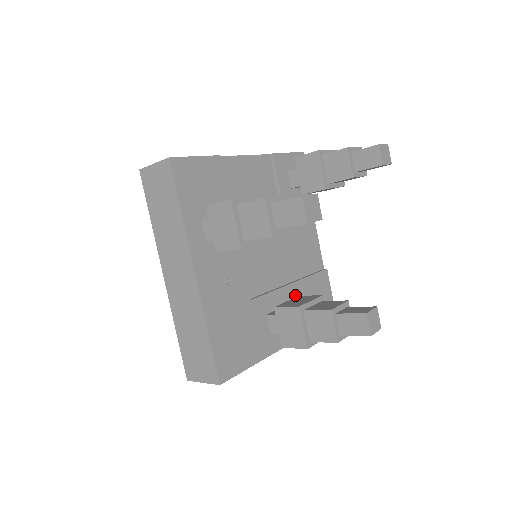
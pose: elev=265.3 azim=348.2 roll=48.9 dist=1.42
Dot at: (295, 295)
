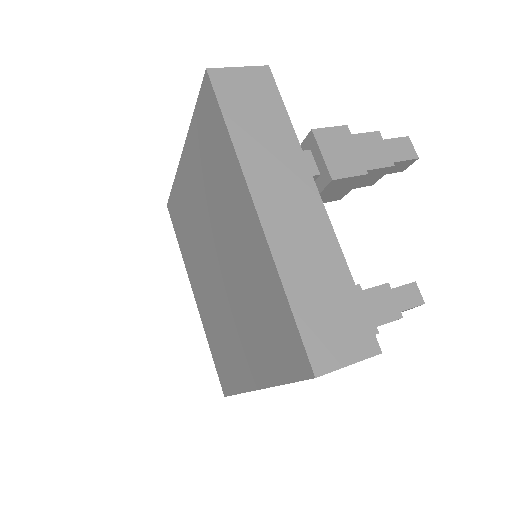
Dot at: occluded
